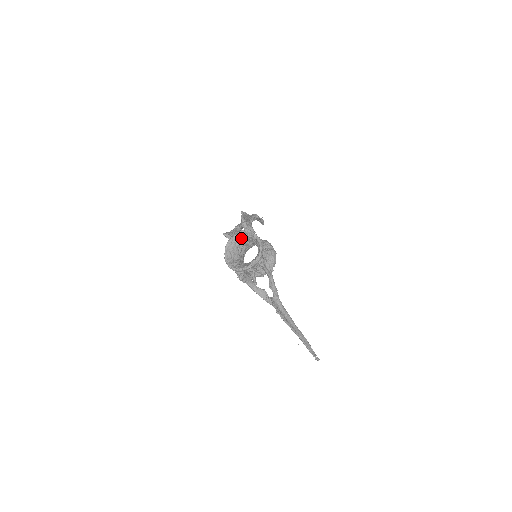
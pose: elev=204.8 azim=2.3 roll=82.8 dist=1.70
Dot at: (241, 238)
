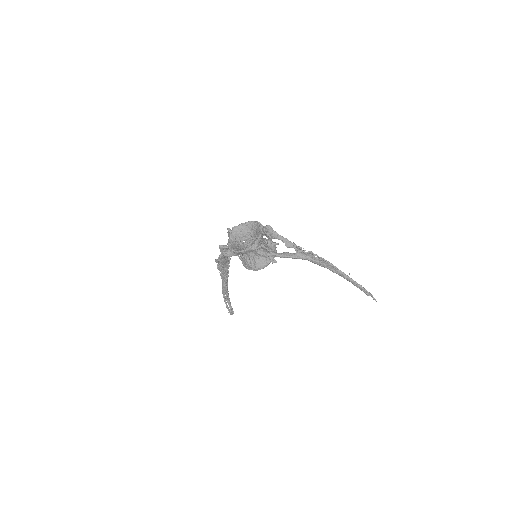
Dot at: (235, 239)
